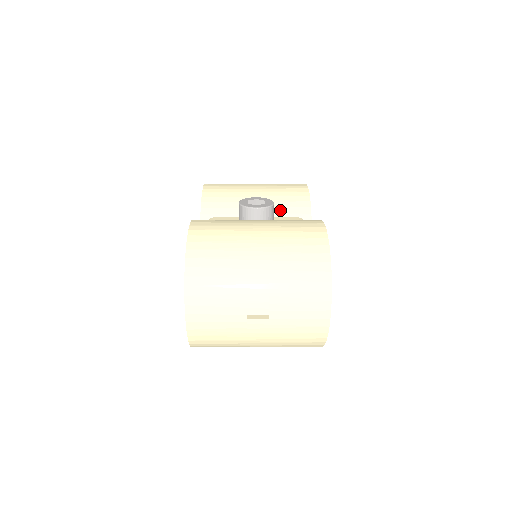
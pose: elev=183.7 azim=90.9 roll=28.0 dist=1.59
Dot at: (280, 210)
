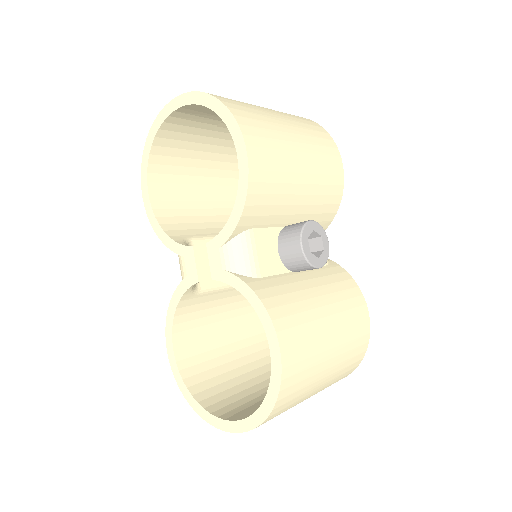
Dot at: (313, 217)
